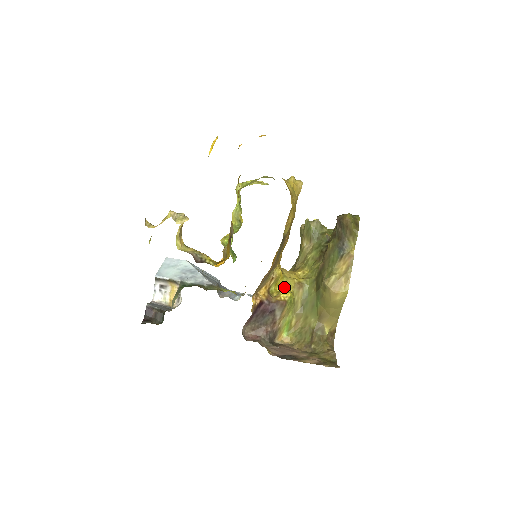
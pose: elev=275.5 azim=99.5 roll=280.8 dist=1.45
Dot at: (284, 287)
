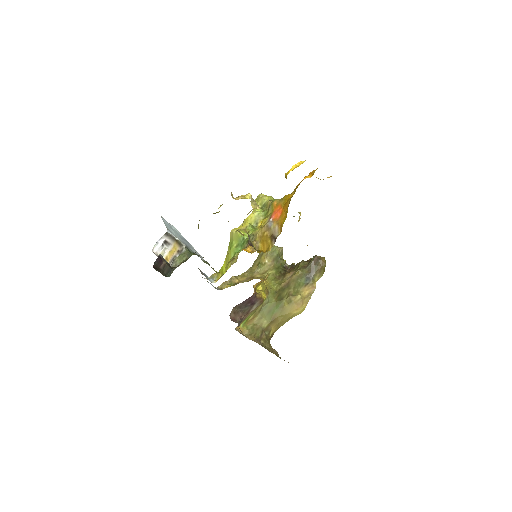
Dot at: (262, 289)
